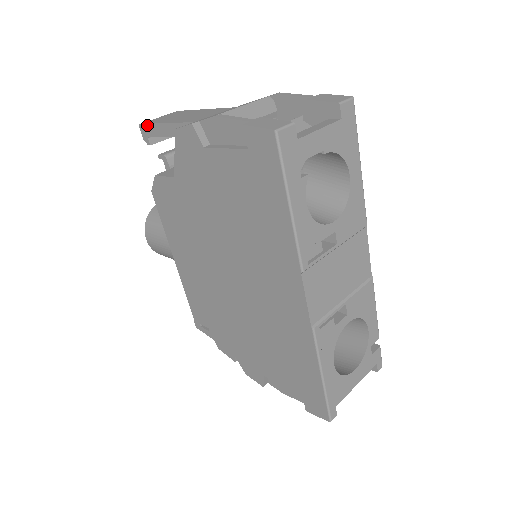
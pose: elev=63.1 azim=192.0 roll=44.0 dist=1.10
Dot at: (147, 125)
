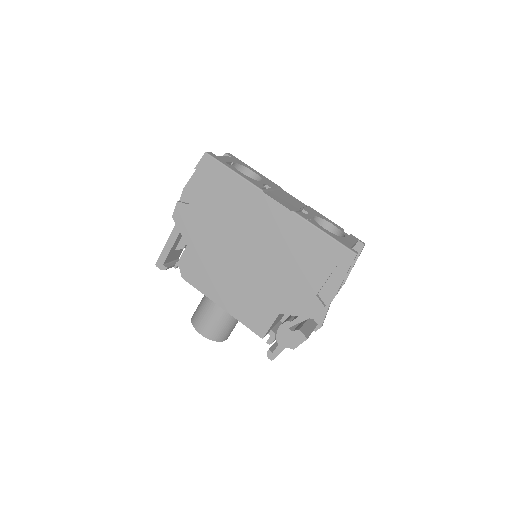
Dot at: (159, 258)
